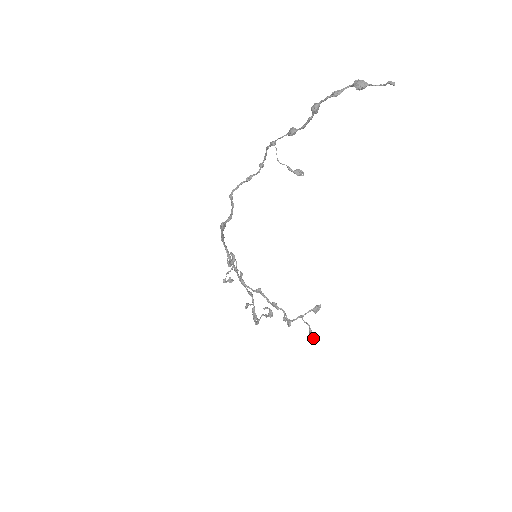
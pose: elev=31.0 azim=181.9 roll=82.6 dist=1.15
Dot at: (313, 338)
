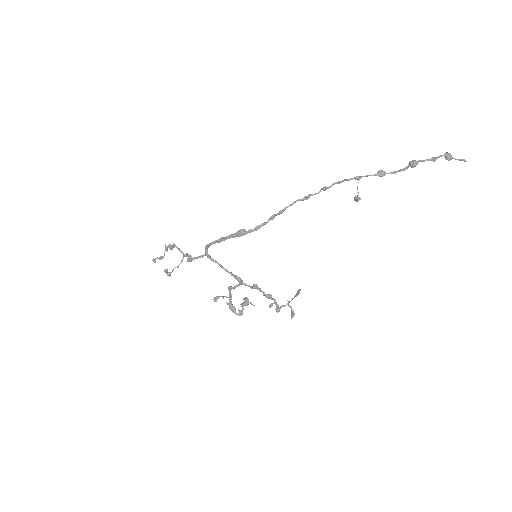
Dot at: (293, 316)
